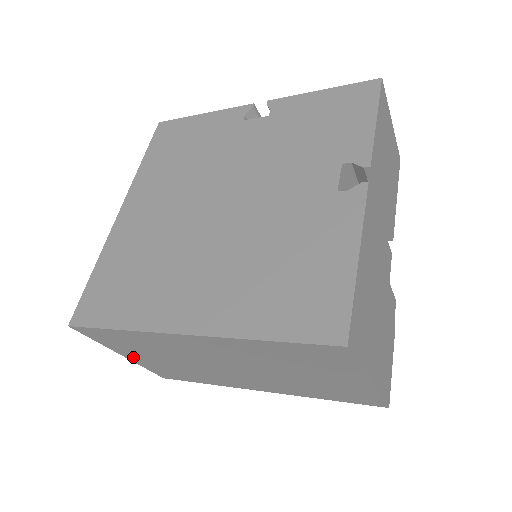
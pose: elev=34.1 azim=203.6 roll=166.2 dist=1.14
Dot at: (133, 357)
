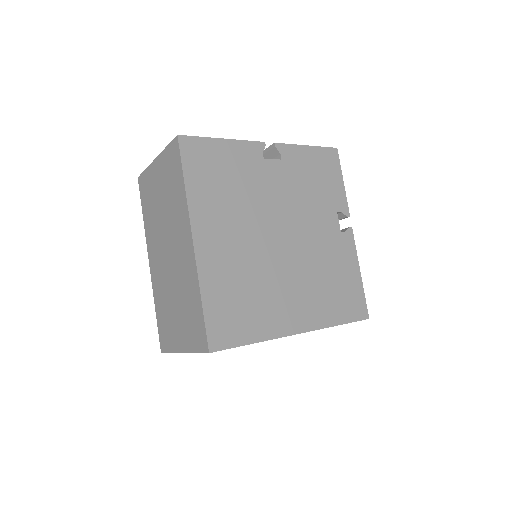
Dot at: occluded
